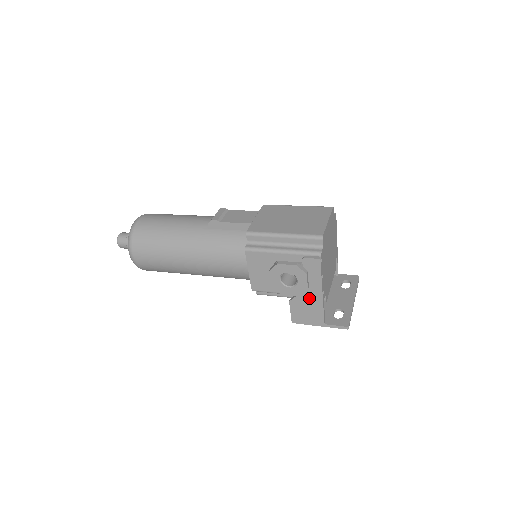
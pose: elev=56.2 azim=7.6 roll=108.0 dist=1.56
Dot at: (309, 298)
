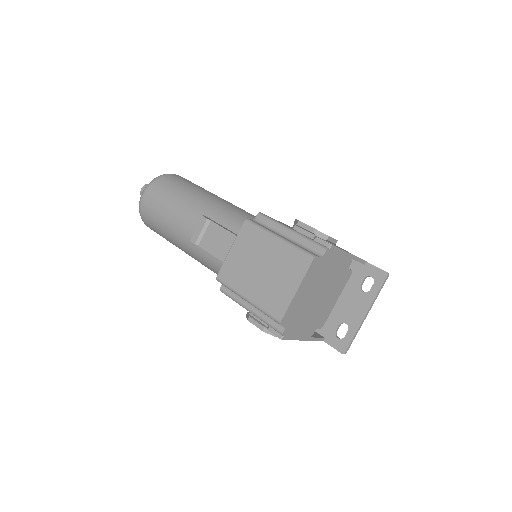
Dot at: occluded
